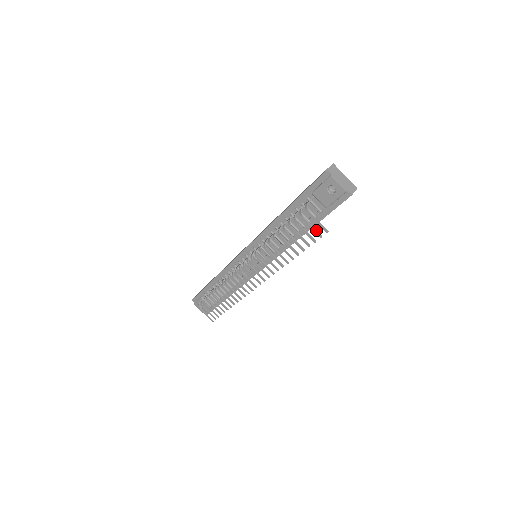
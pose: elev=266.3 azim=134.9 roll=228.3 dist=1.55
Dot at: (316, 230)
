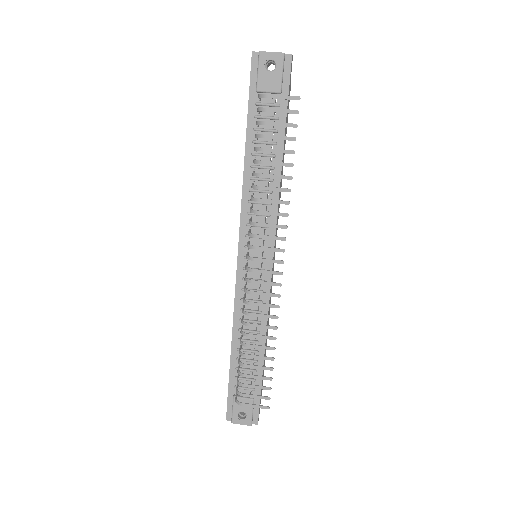
Dot at: (287, 109)
